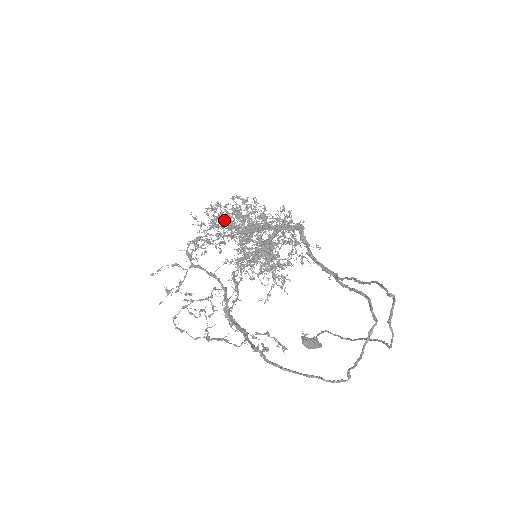
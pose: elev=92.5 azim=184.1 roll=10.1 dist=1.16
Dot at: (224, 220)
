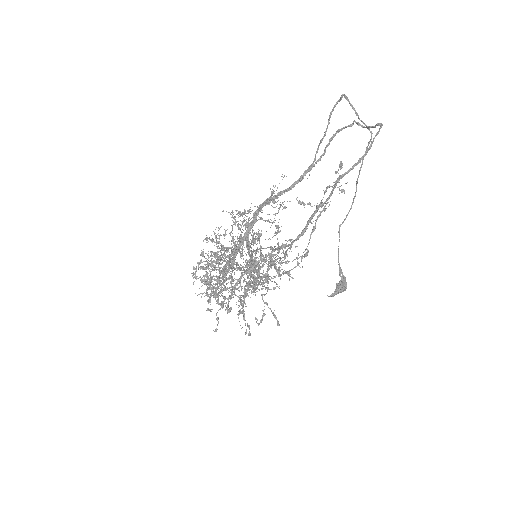
Dot at: (216, 254)
